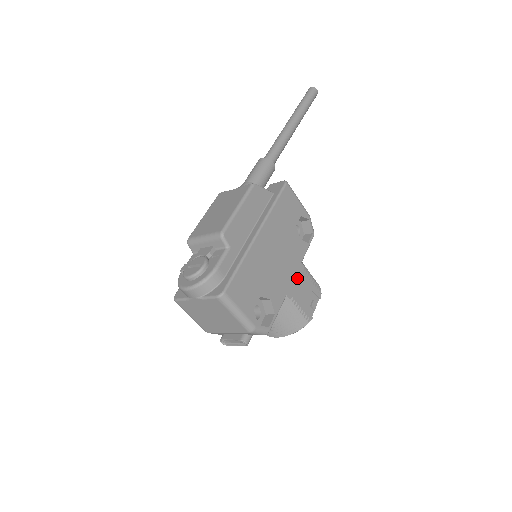
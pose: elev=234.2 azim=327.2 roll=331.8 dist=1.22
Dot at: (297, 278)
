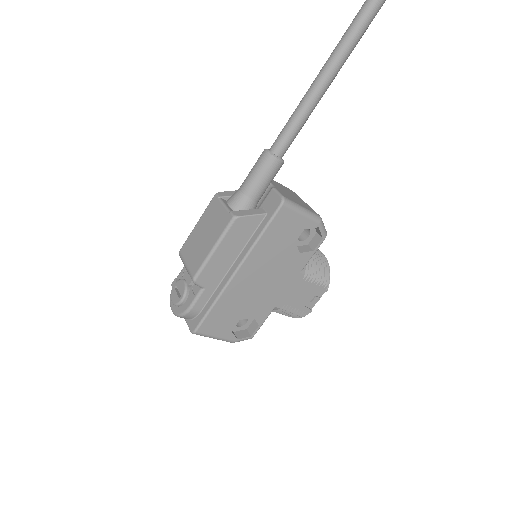
Dot at: (292, 288)
